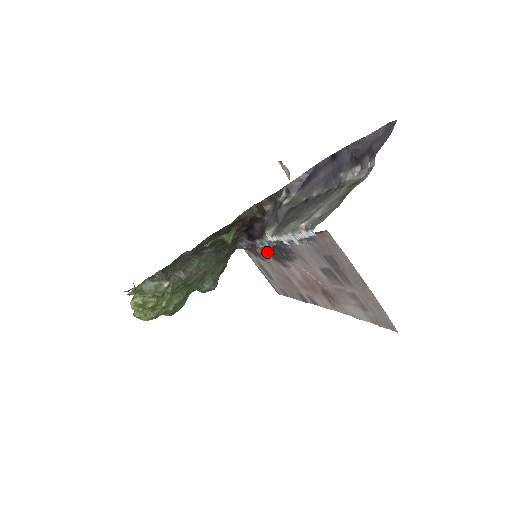
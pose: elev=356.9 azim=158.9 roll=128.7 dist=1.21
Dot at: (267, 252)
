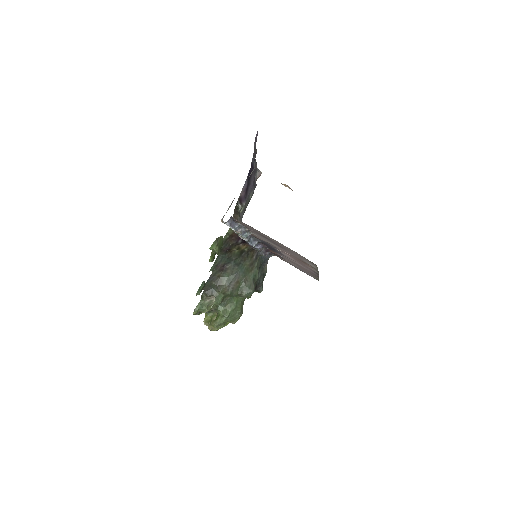
Dot at: (273, 251)
